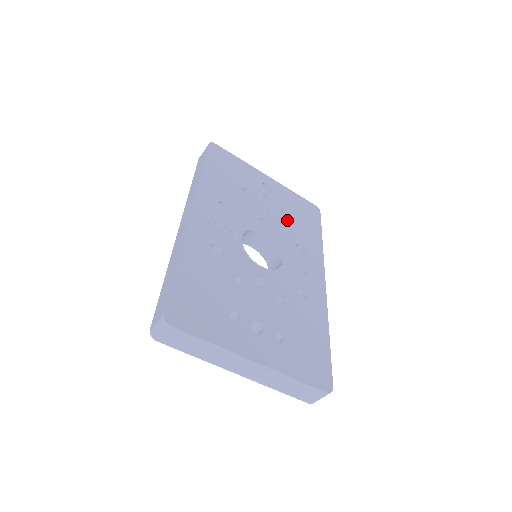
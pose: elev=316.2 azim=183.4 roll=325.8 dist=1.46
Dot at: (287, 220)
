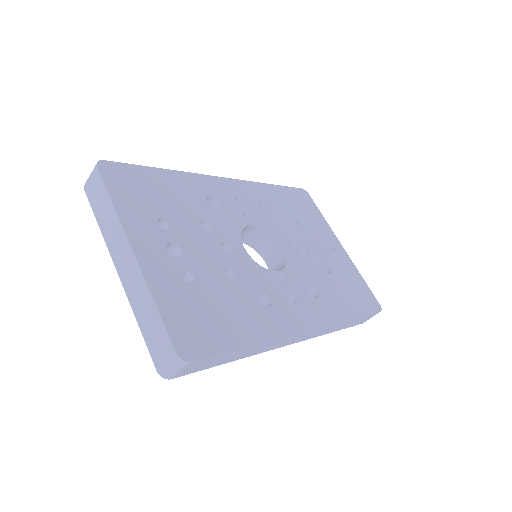
Dot at: (324, 272)
